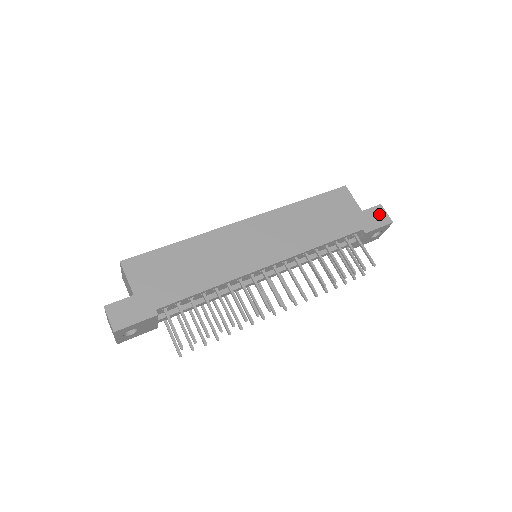
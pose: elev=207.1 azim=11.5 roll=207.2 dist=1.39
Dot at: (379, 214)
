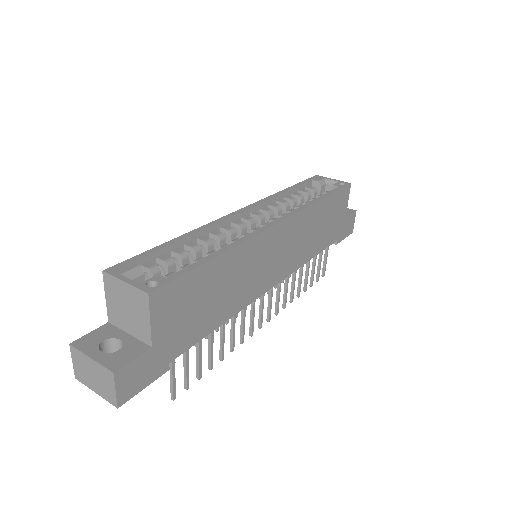
Dot at: (351, 223)
